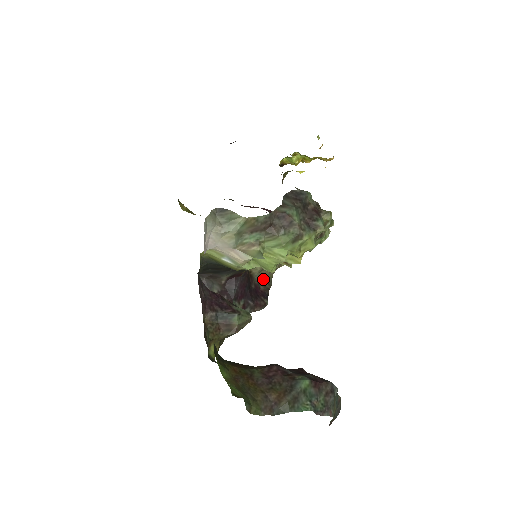
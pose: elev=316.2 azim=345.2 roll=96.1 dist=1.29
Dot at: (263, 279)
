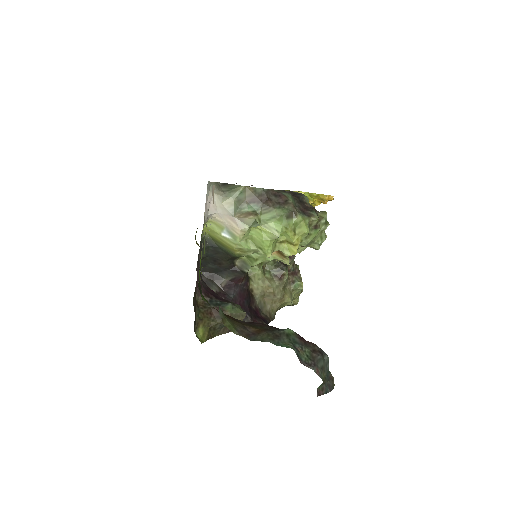
Dot at: (265, 309)
